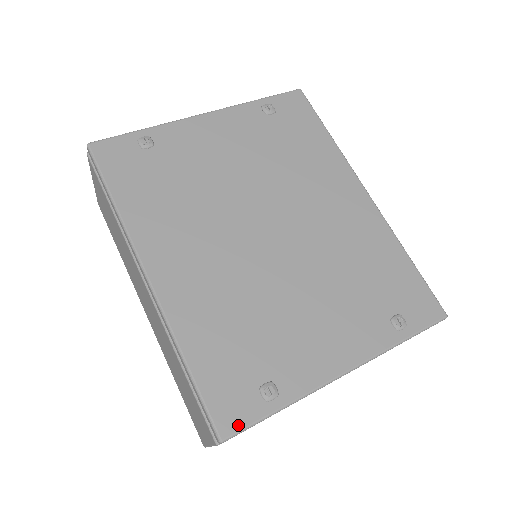
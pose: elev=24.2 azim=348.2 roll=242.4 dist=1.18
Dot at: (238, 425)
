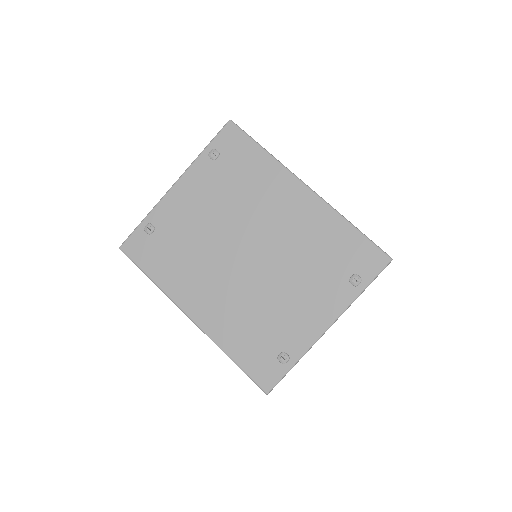
Dot at: (272, 382)
